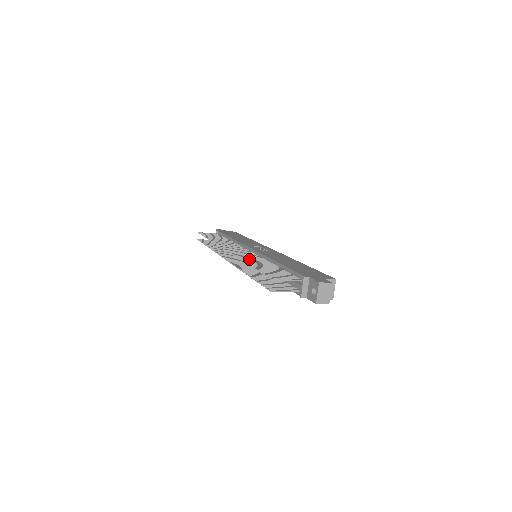
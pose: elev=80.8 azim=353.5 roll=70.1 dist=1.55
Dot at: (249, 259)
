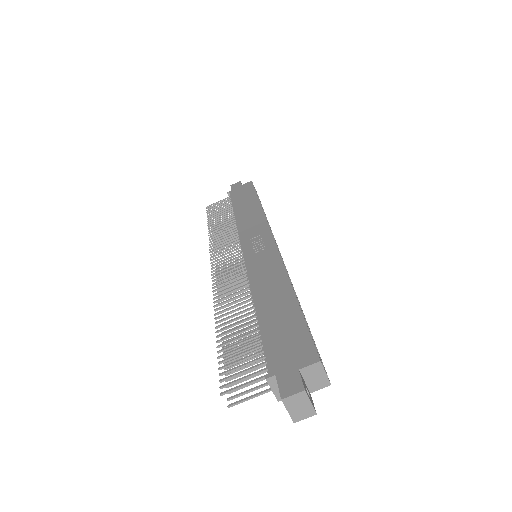
Dot at: (226, 301)
